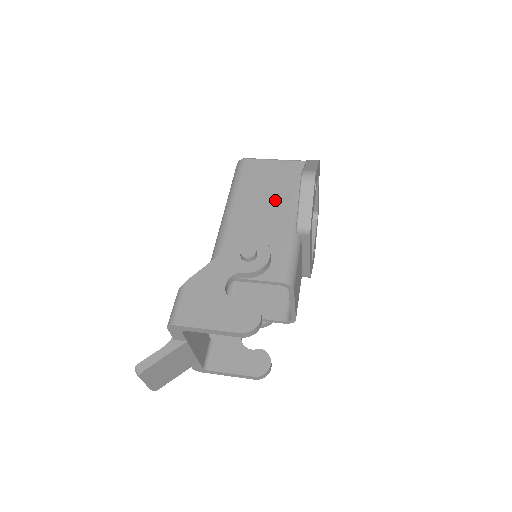
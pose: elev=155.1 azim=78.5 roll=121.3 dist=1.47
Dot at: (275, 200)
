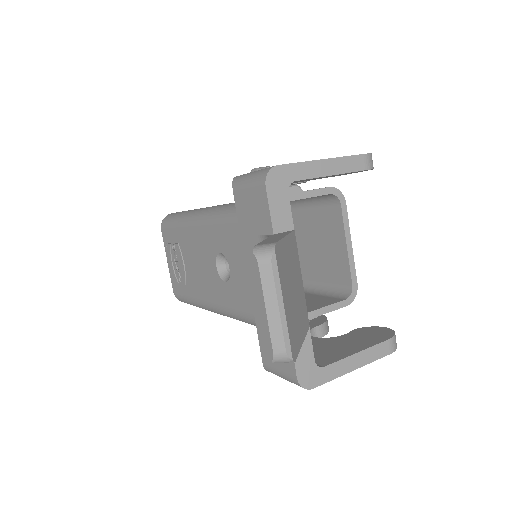
Dot at: occluded
